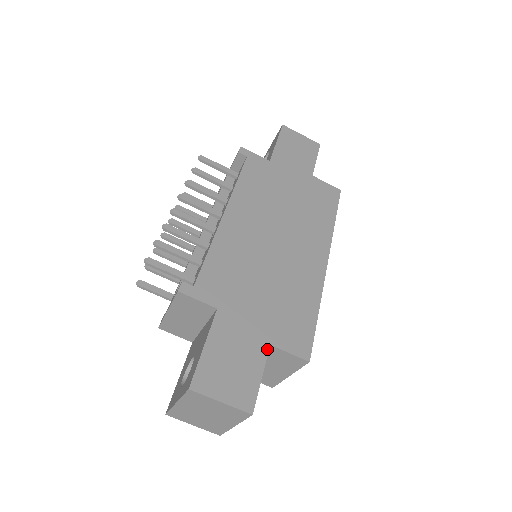
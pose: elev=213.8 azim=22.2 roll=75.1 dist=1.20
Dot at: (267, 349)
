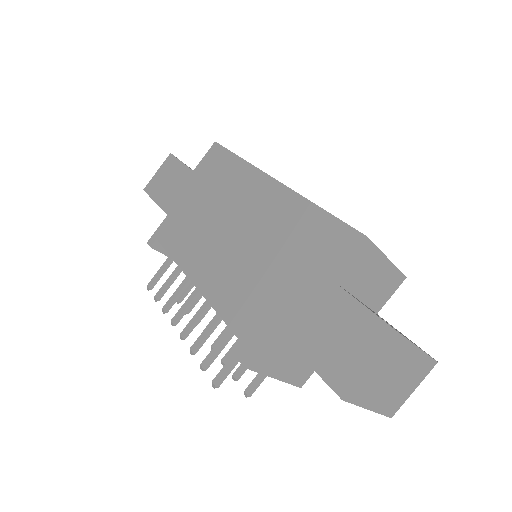
Dot at: (334, 285)
